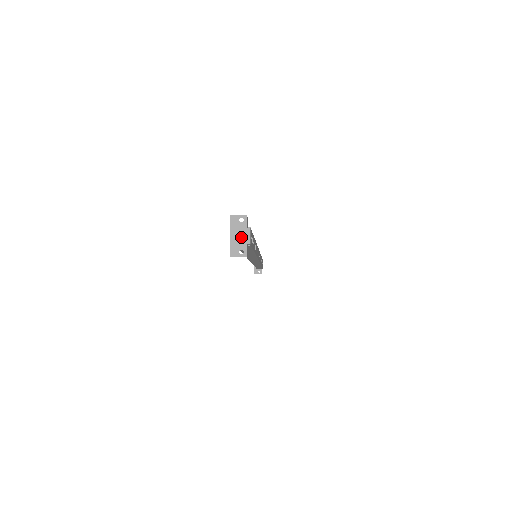
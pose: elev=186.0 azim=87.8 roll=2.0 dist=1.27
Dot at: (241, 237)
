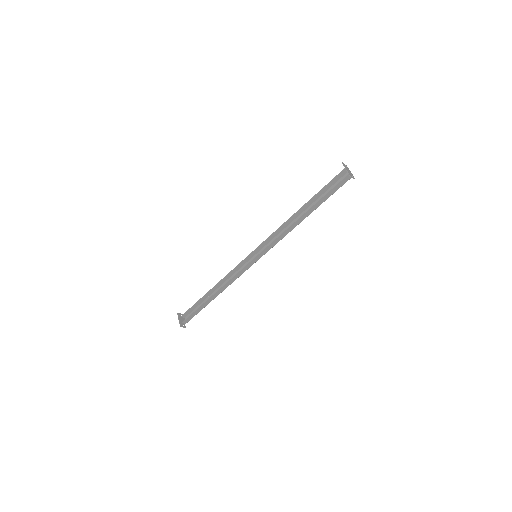
Dot at: (349, 171)
